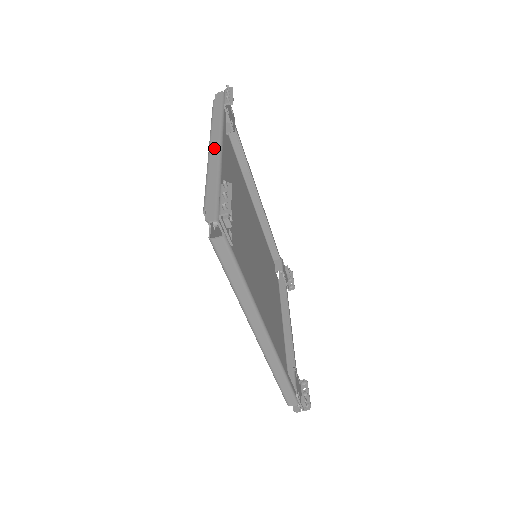
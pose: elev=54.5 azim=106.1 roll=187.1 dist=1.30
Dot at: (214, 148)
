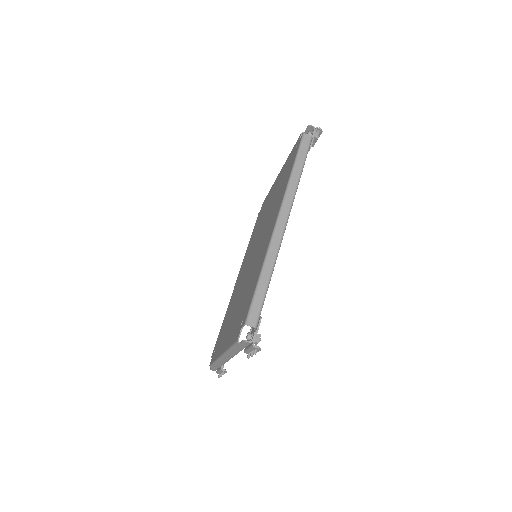
Dot at: occluded
